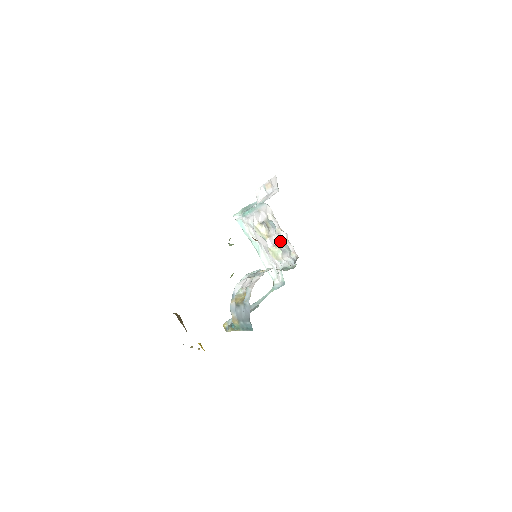
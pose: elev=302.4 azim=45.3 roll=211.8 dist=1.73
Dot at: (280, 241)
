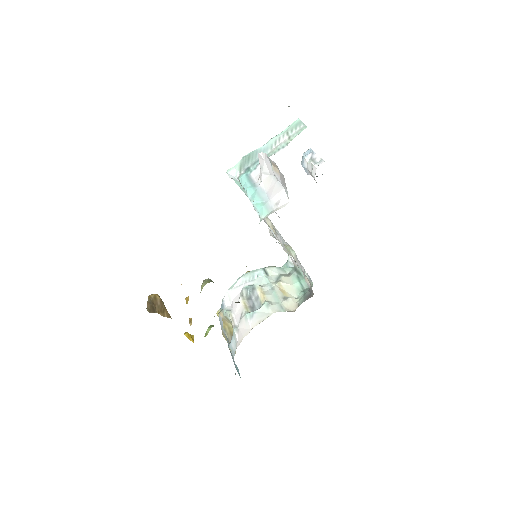
Dot at: occluded
